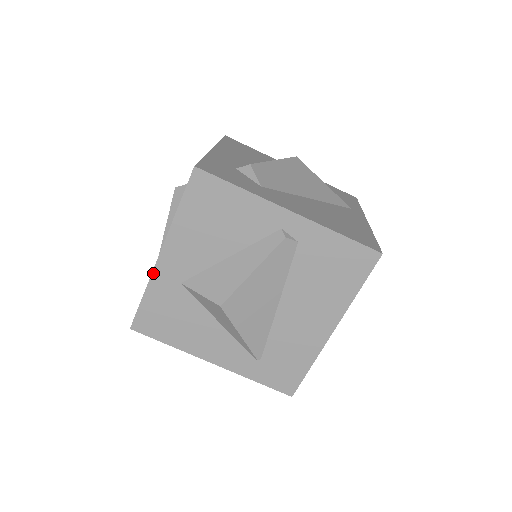
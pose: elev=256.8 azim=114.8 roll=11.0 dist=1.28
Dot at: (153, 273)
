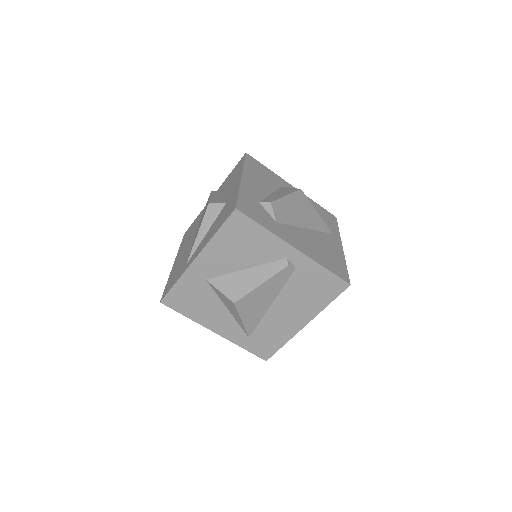
Dot at: (187, 270)
